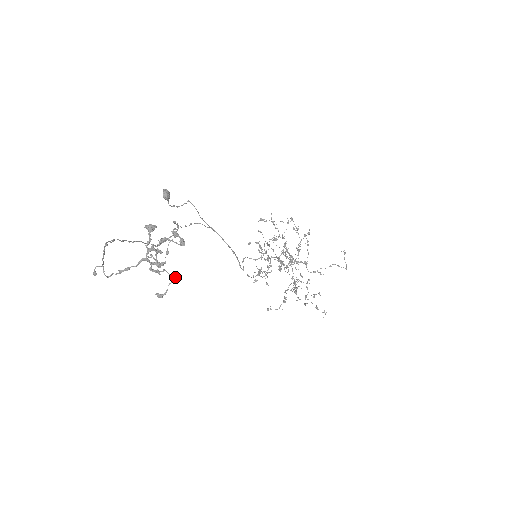
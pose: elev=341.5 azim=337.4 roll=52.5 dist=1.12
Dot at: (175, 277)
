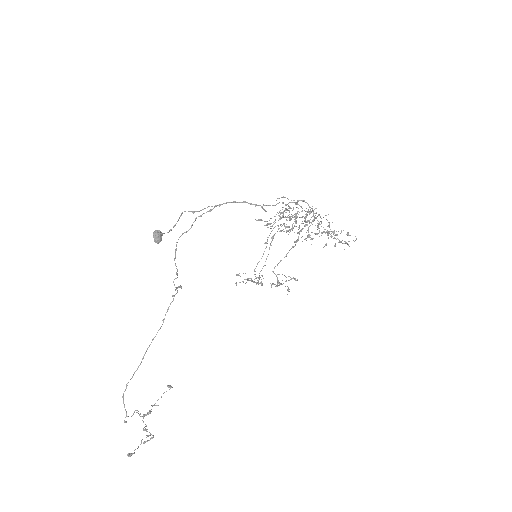
Dot at: occluded
